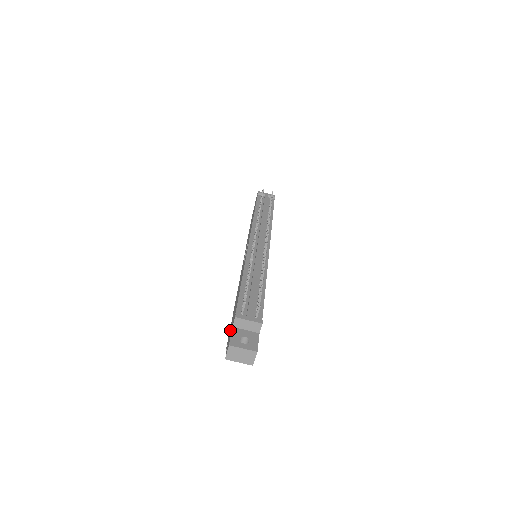
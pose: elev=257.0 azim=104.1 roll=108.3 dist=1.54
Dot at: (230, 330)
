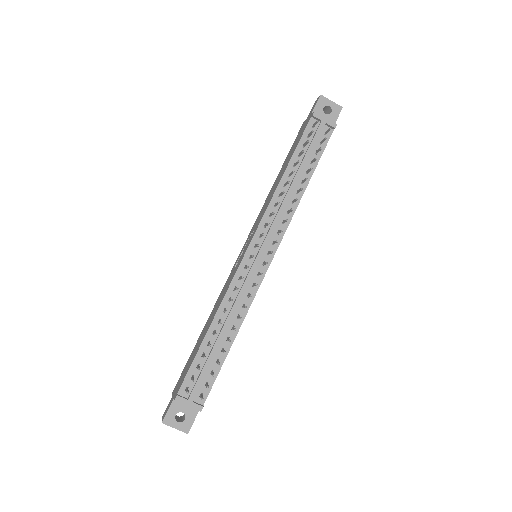
Dot at: (181, 377)
